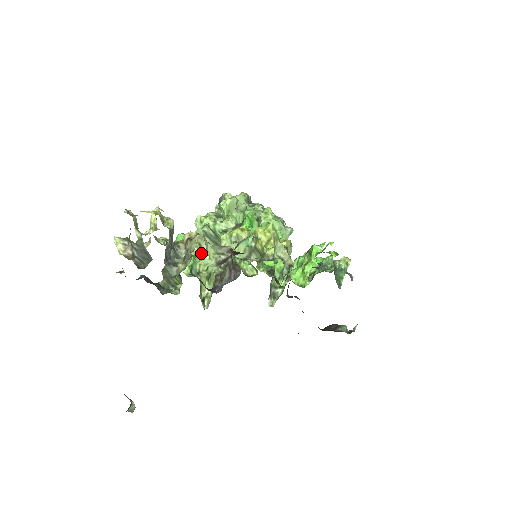
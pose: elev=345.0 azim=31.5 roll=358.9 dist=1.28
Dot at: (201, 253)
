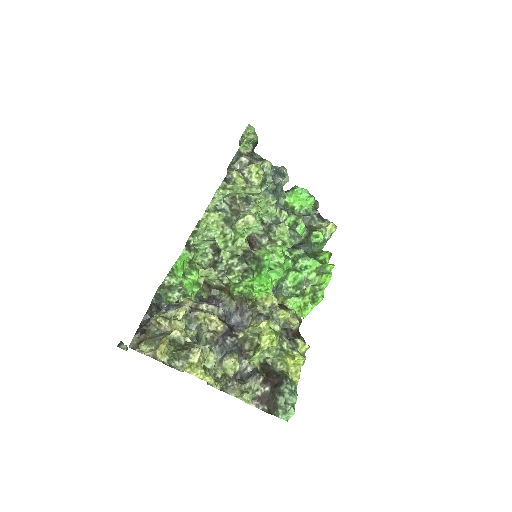
Dot at: (242, 400)
